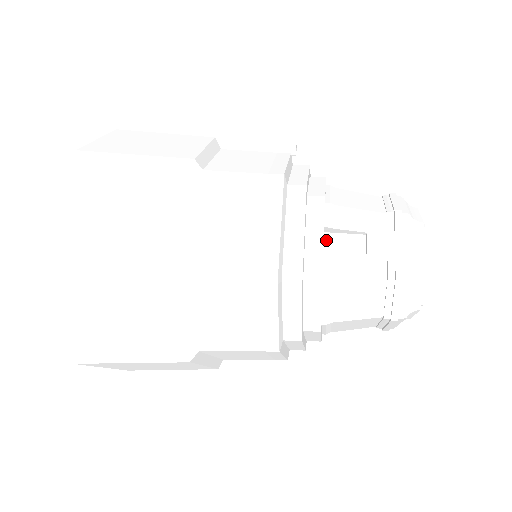
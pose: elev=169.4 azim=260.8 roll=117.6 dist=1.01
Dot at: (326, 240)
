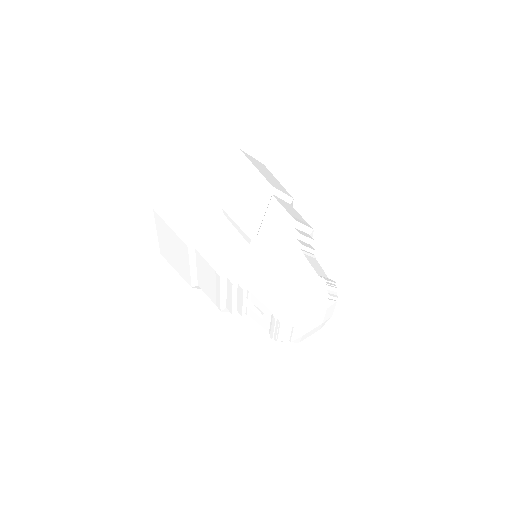
Dot at: occluded
